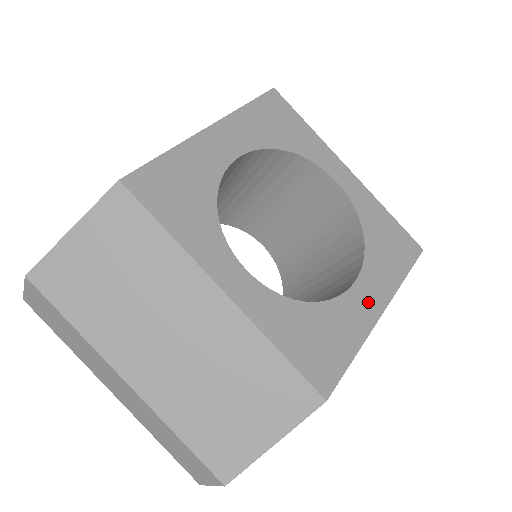
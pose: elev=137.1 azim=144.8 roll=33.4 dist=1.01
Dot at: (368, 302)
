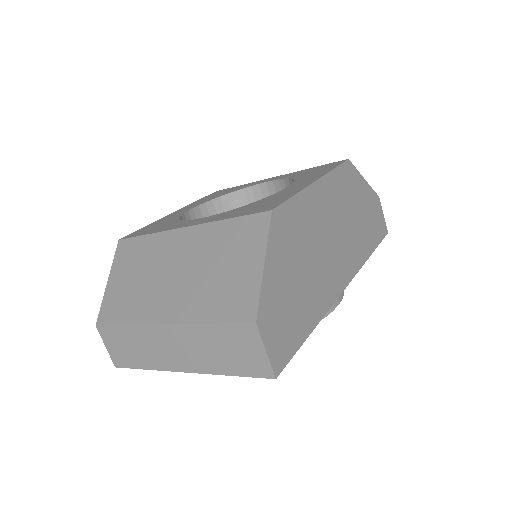
Dot at: (302, 184)
